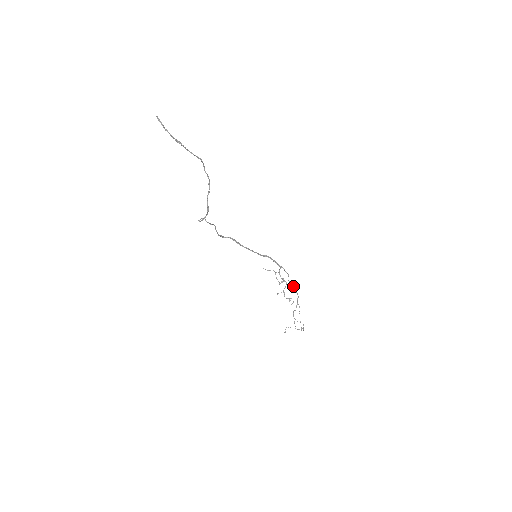
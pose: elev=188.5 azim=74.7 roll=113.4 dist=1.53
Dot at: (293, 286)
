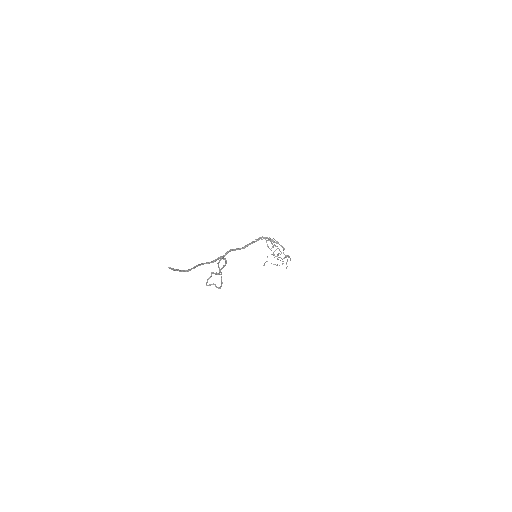
Dot at: (288, 257)
